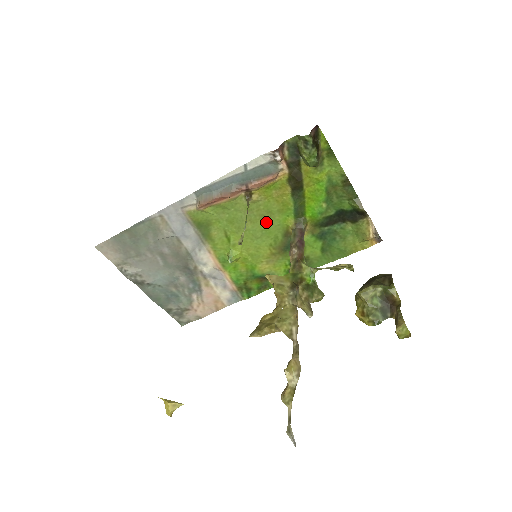
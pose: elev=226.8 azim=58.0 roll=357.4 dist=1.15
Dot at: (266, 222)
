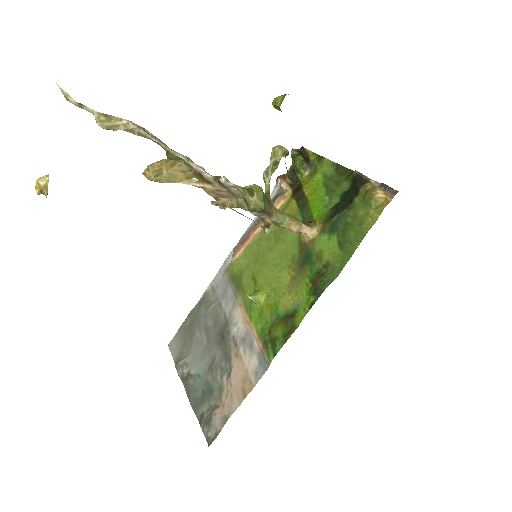
Dot at: (283, 245)
